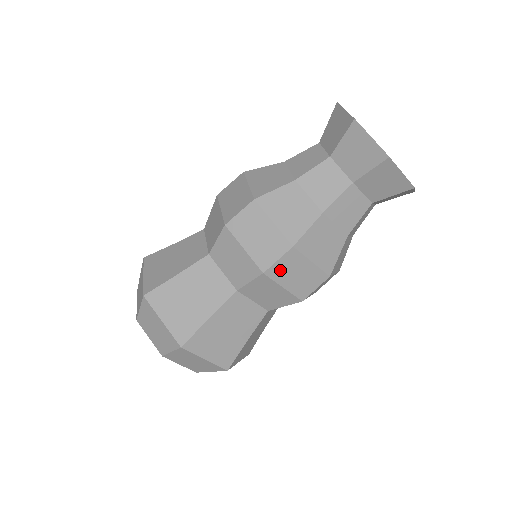
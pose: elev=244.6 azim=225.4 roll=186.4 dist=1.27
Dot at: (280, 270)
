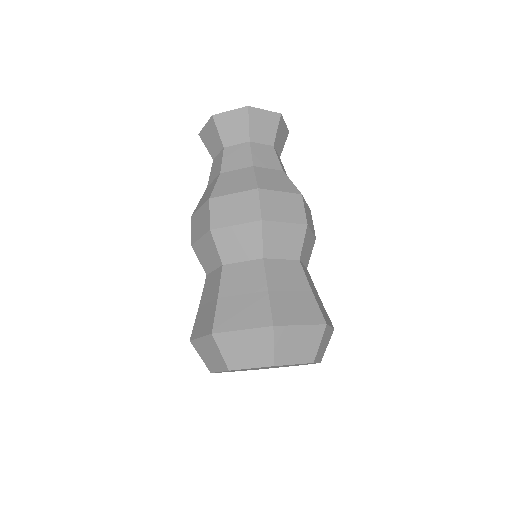
Dot at: (219, 218)
